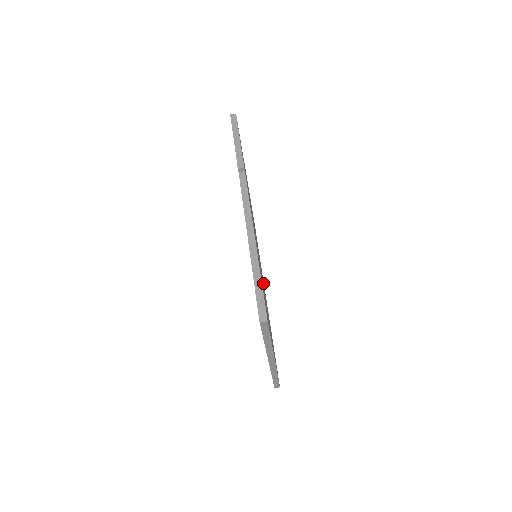
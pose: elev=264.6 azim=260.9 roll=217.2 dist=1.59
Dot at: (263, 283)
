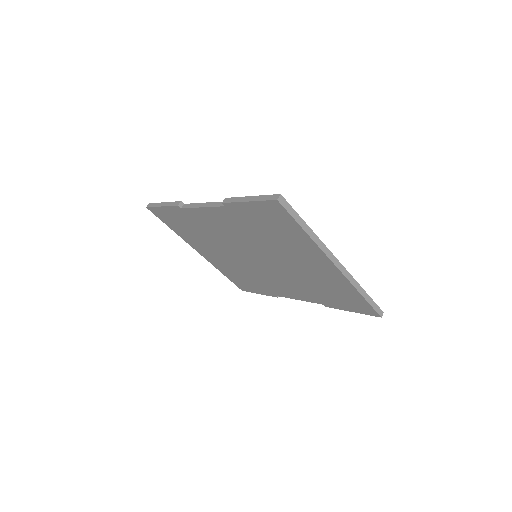
Dot at: occluded
